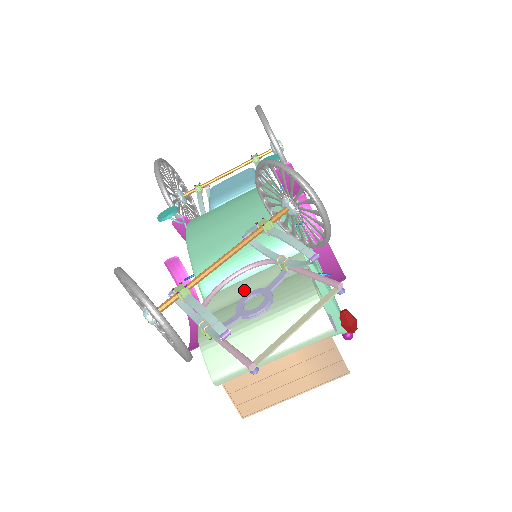
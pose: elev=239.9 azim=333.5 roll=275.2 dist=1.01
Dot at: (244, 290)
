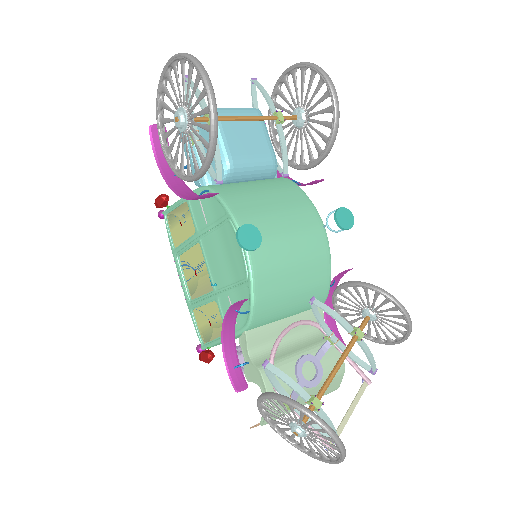
Dot at: (280, 333)
